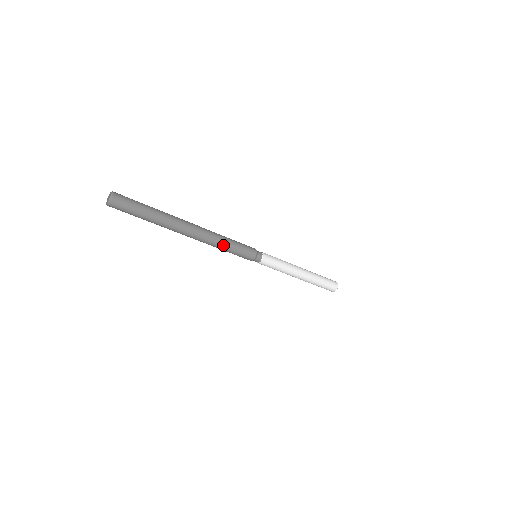
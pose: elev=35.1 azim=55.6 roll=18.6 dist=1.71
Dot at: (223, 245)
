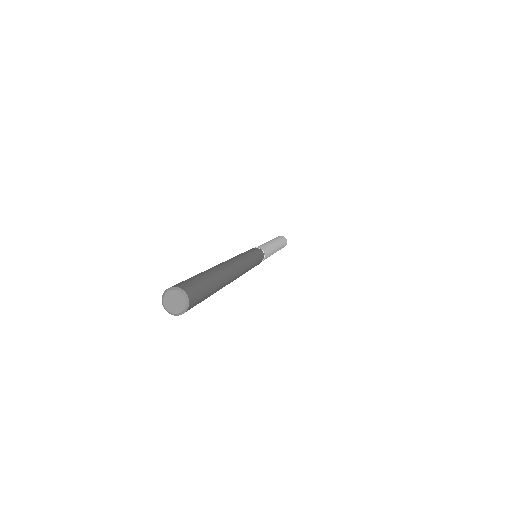
Dot at: occluded
